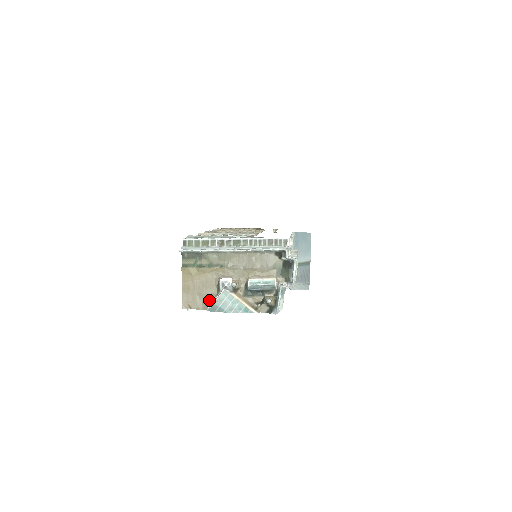
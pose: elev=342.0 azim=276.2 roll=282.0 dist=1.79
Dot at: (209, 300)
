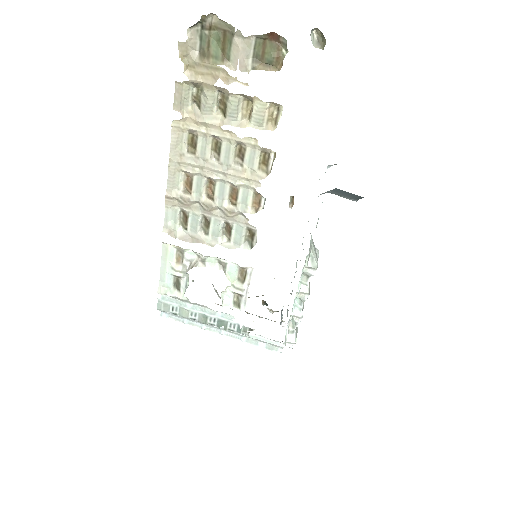
Dot at: occluded
